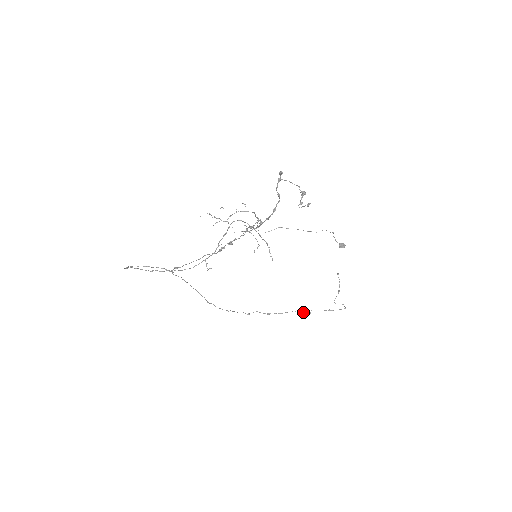
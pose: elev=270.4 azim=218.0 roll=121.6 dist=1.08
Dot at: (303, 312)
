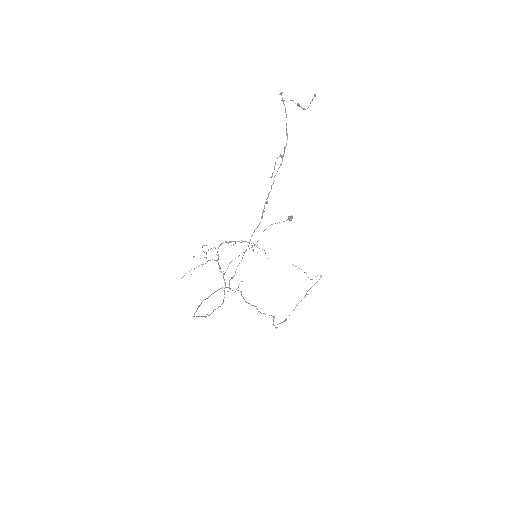
Dot at: occluded
